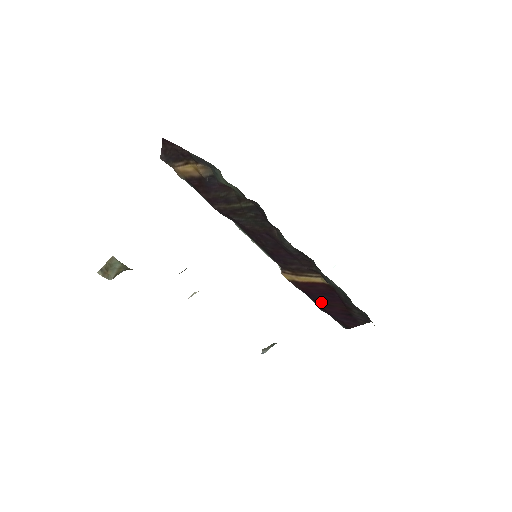
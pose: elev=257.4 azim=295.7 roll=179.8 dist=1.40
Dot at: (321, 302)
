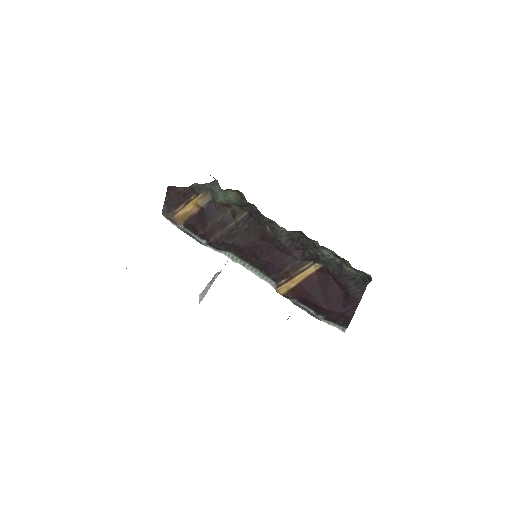
Dot at: (319, 300)
